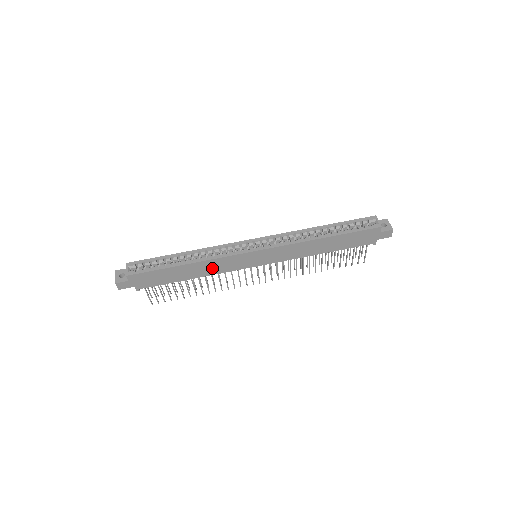
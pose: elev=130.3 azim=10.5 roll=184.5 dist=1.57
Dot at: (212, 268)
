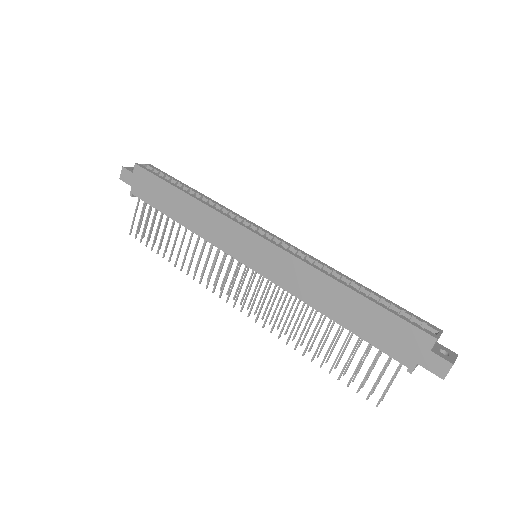
Dot at: (204, 223)
